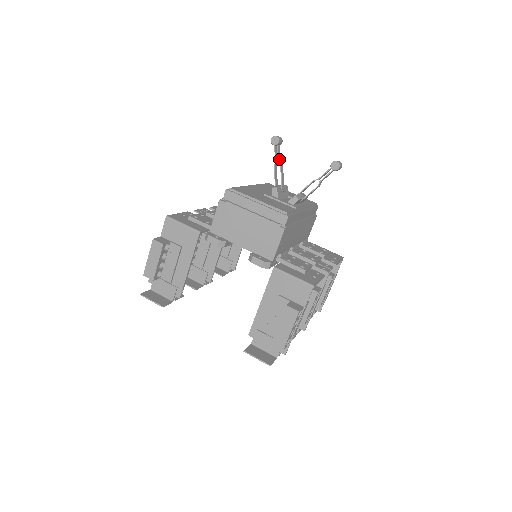
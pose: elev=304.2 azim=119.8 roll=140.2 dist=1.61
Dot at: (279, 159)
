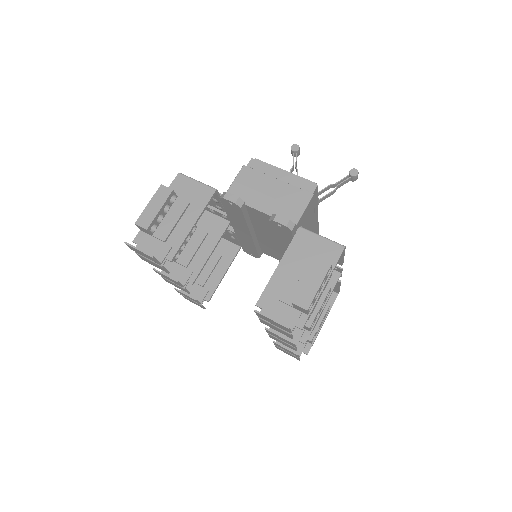
Dot at: (296, 165)
